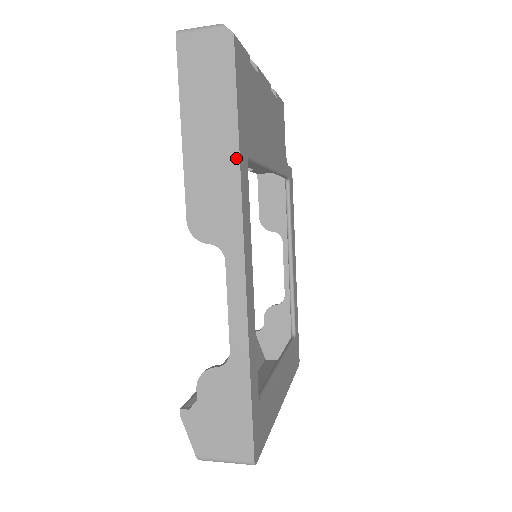
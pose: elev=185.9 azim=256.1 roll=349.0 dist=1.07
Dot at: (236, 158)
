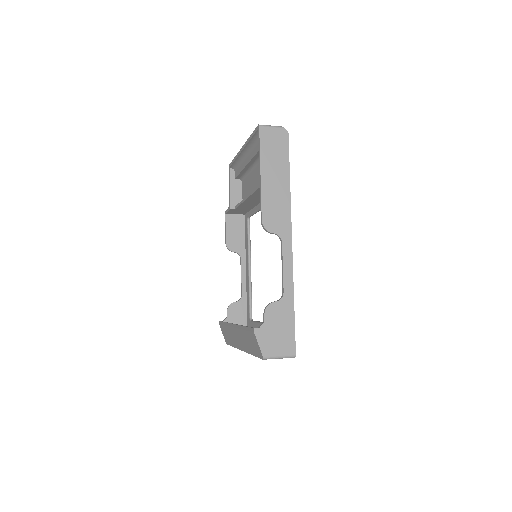
Dot at: (289, 191)
